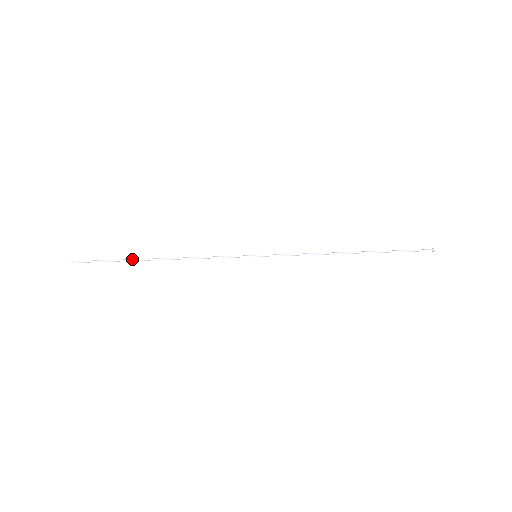
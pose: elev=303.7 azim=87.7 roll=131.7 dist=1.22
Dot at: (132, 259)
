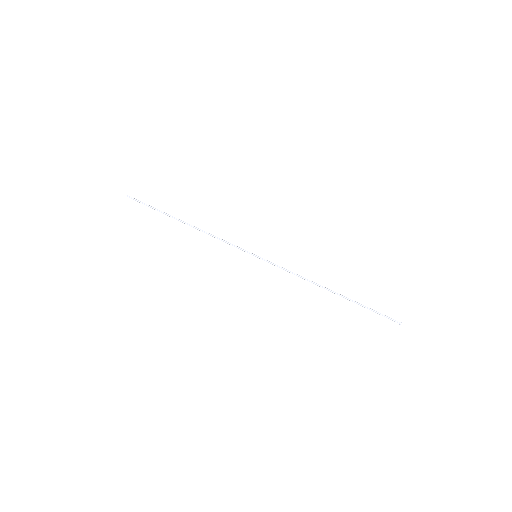
Dot at: (167, 214)
